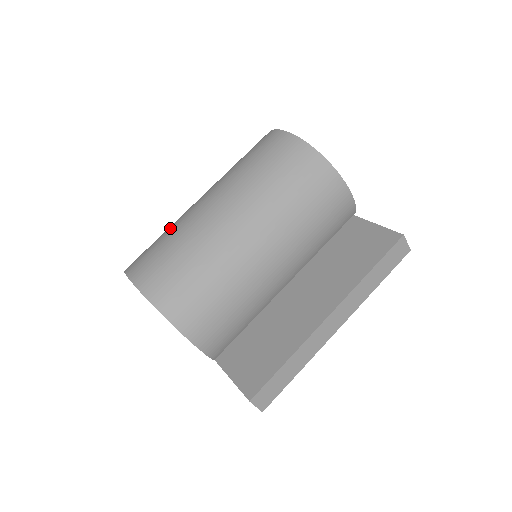
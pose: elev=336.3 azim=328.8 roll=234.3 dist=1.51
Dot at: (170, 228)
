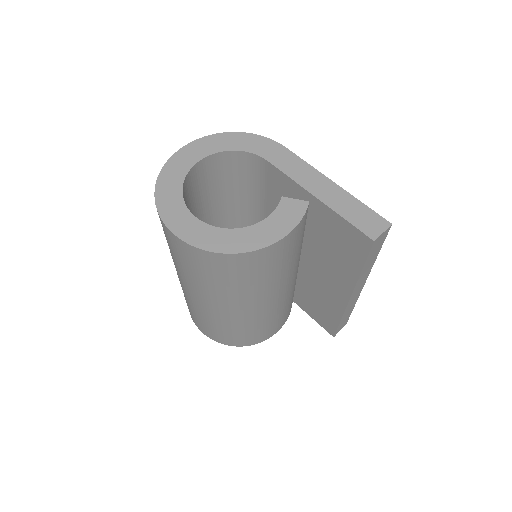
Dot at: occluded
